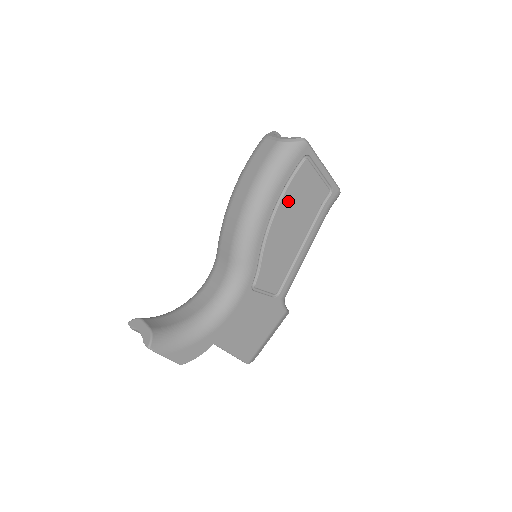
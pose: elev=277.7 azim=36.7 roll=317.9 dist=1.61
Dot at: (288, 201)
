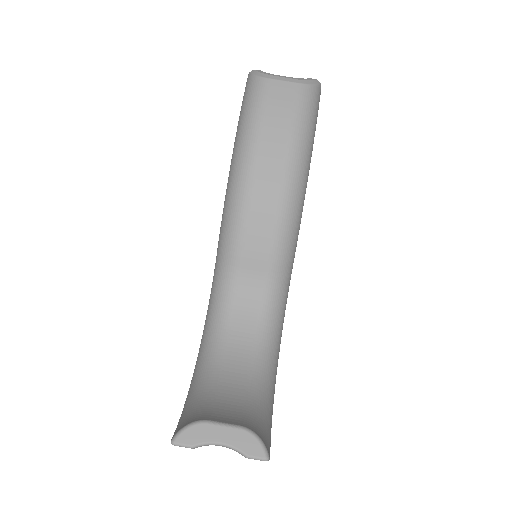
Dot at: occluded
